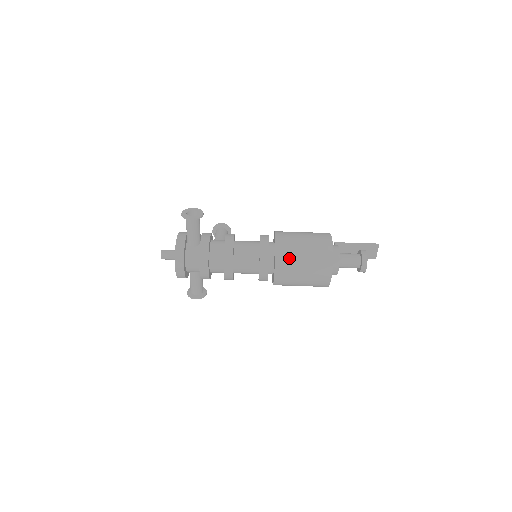
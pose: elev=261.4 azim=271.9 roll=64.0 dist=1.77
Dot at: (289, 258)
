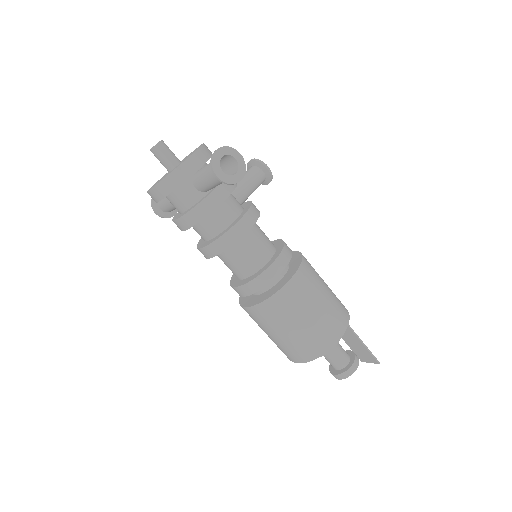
Dot at: (277, 315)
